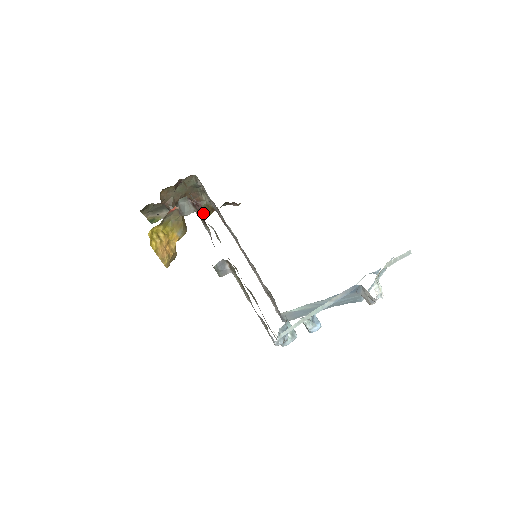
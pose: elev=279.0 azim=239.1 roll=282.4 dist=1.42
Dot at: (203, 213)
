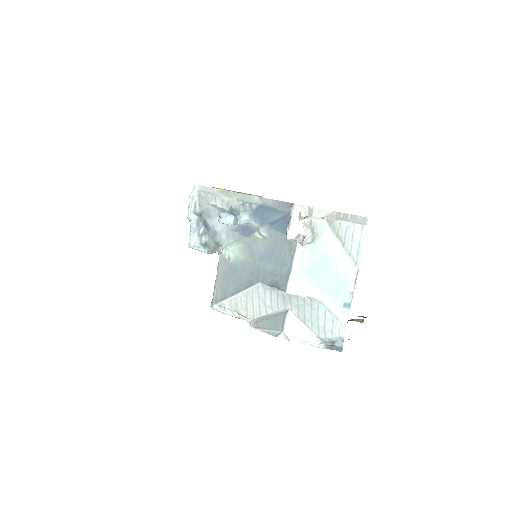
Dot at: occluded
